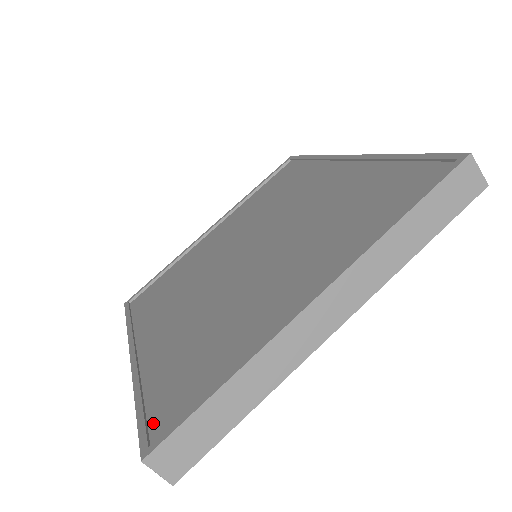
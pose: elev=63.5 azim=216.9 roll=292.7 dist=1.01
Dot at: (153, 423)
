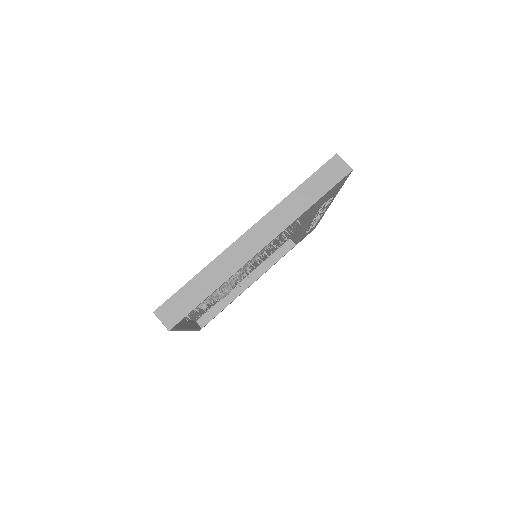
Dot at: occluded
